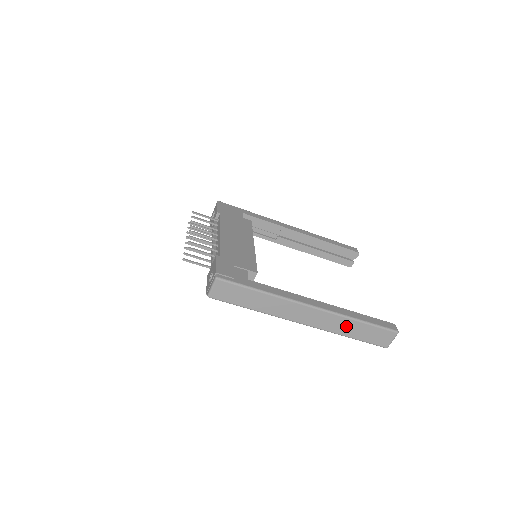
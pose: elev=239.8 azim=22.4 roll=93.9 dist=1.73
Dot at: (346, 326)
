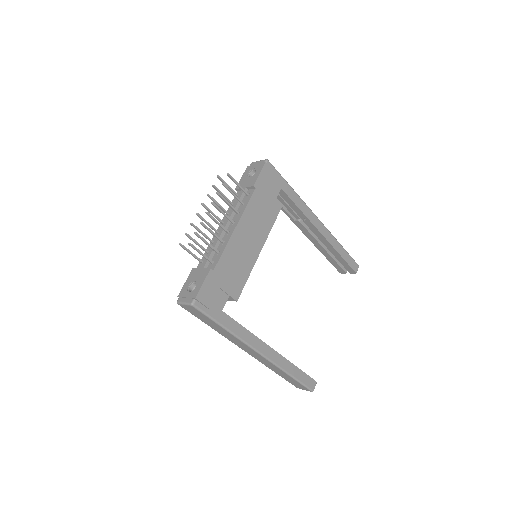
Dot at: (277, 370)
